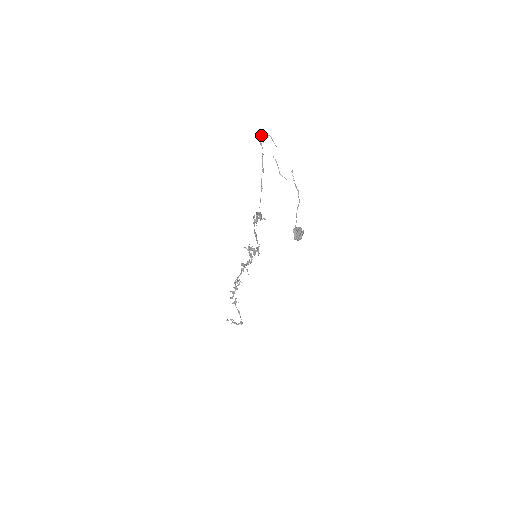
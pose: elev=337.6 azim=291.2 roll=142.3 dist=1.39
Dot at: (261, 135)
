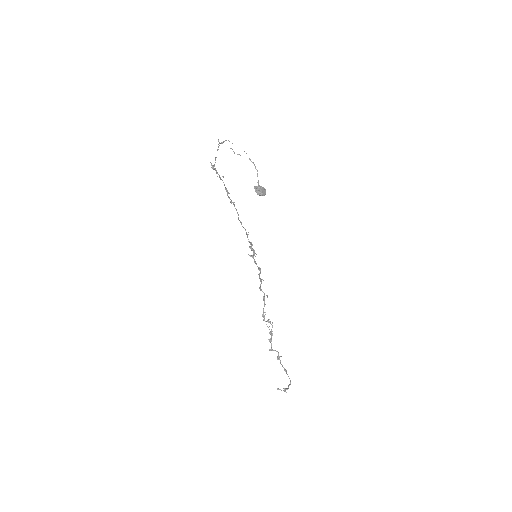
Dot at: (222, 143)
